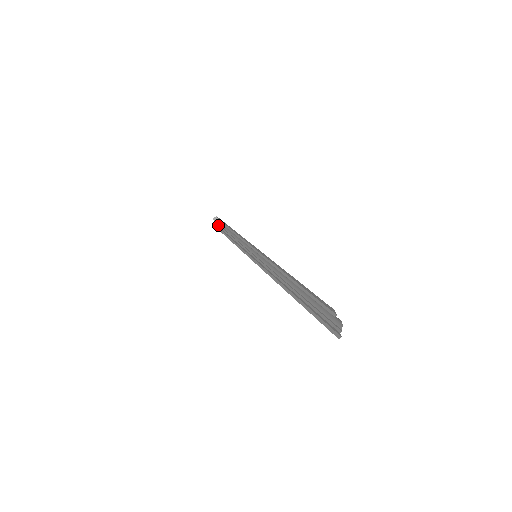
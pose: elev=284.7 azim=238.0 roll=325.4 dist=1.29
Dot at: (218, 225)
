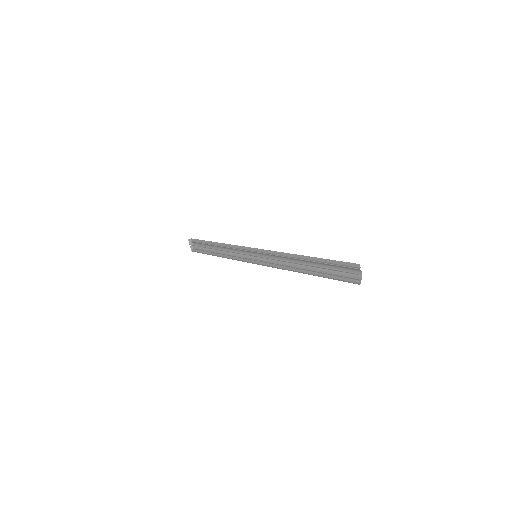
Dot at: (193, 245)
